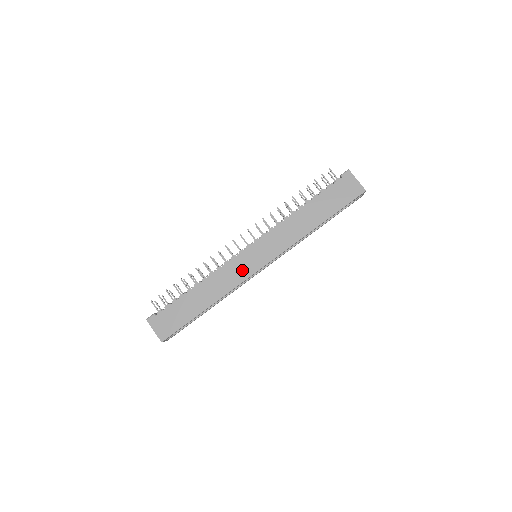
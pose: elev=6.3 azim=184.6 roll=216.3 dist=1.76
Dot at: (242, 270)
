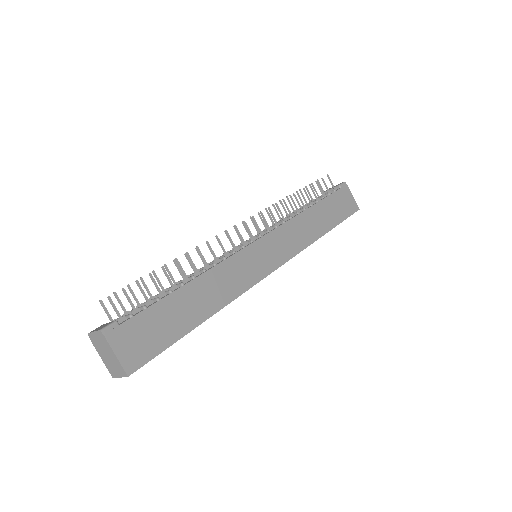
Dot at: (250, 270)
